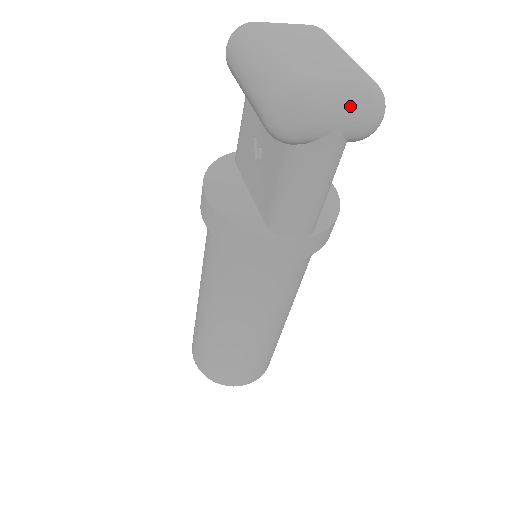
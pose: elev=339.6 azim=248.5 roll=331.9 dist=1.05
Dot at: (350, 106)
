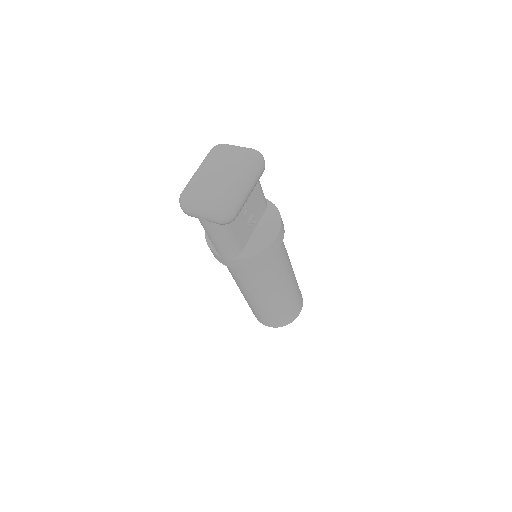
Dot at: (203, 210)
